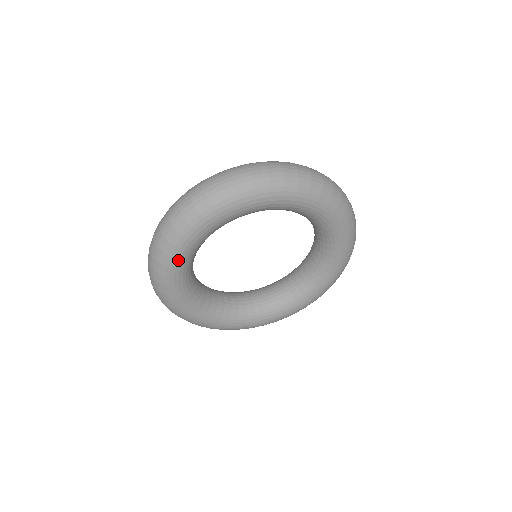
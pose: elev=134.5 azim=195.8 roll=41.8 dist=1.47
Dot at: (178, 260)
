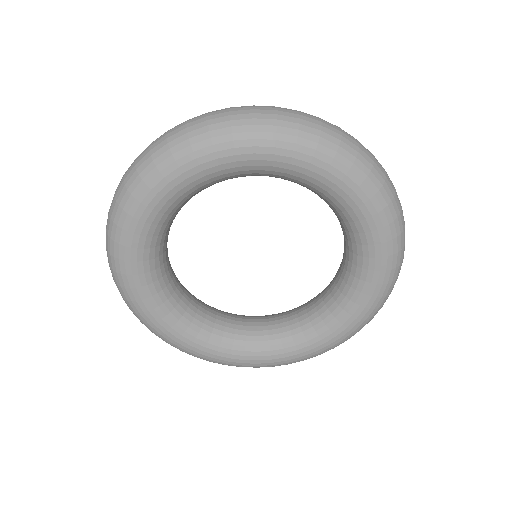
Dot at: (150, 313)
